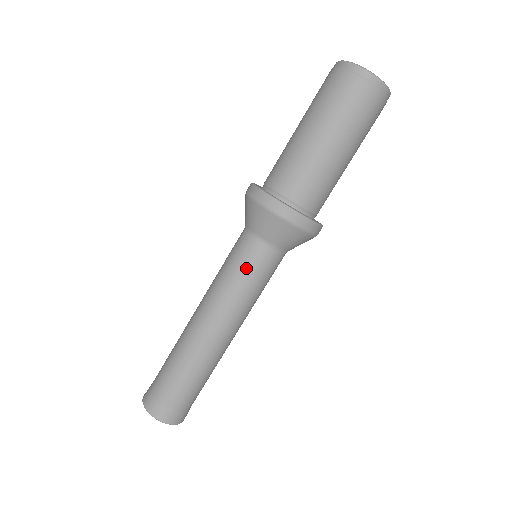
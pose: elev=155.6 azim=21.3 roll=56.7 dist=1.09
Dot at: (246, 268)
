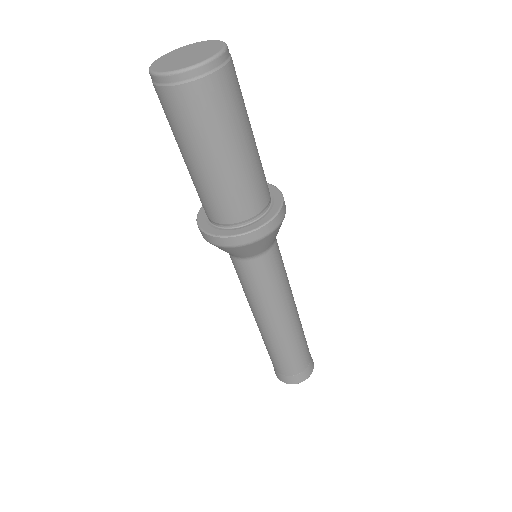
Dot at: (267, 278)
